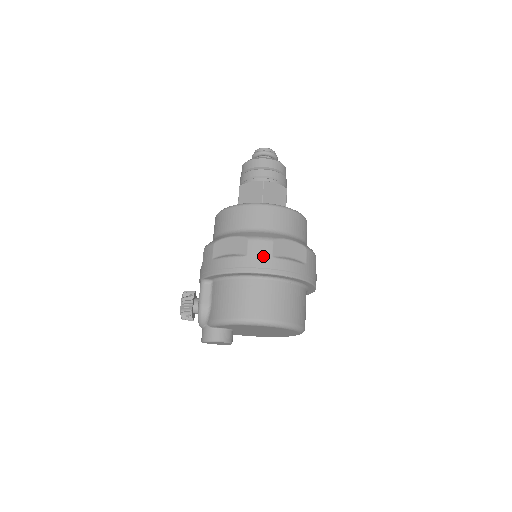
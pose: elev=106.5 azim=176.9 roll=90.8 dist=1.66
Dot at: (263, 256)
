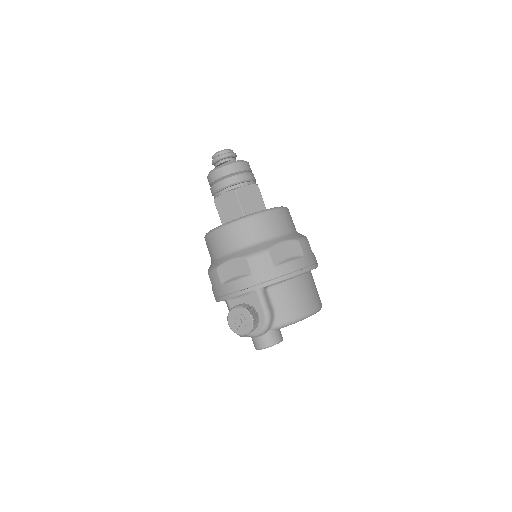
Dot at: (311, 254)
